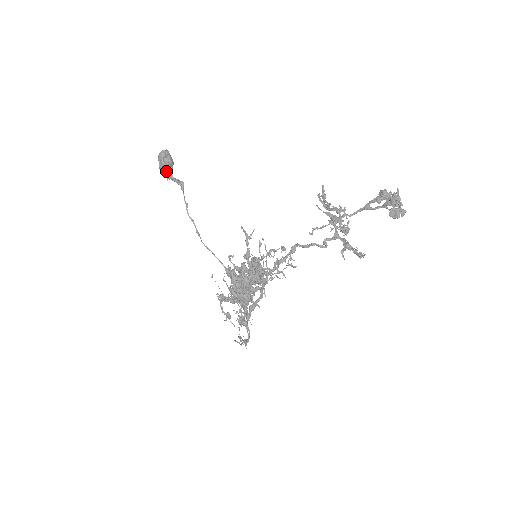
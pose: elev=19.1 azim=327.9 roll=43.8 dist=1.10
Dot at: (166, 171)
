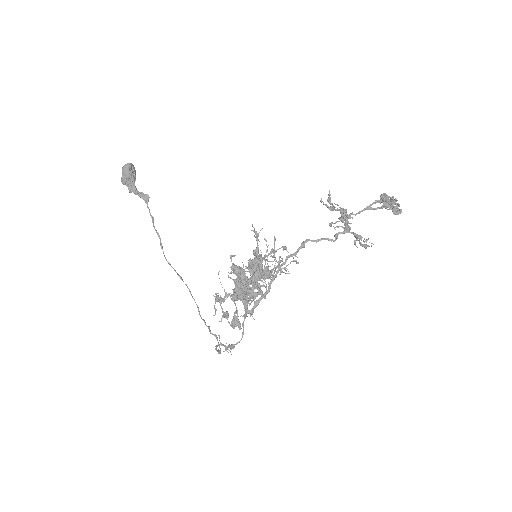
Dot at: (129, 184)
